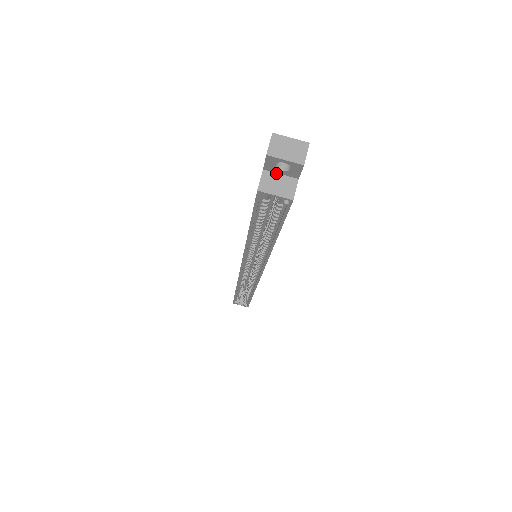
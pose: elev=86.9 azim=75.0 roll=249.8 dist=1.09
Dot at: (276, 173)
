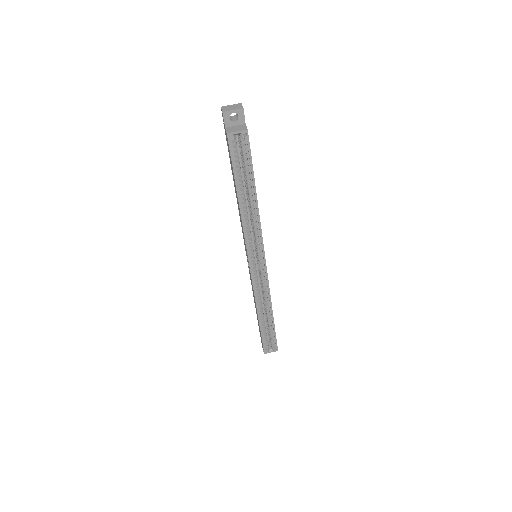
Dot at: (233, 126)
